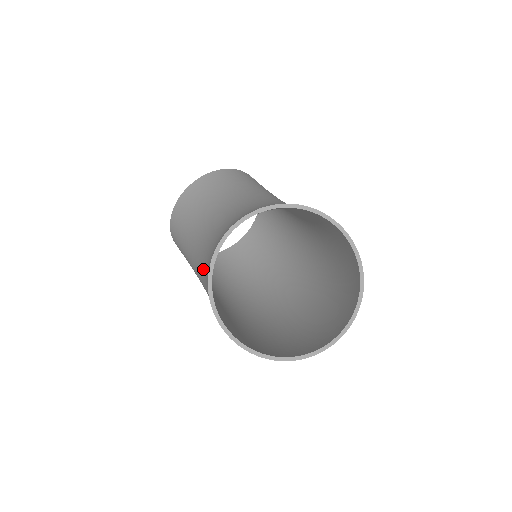
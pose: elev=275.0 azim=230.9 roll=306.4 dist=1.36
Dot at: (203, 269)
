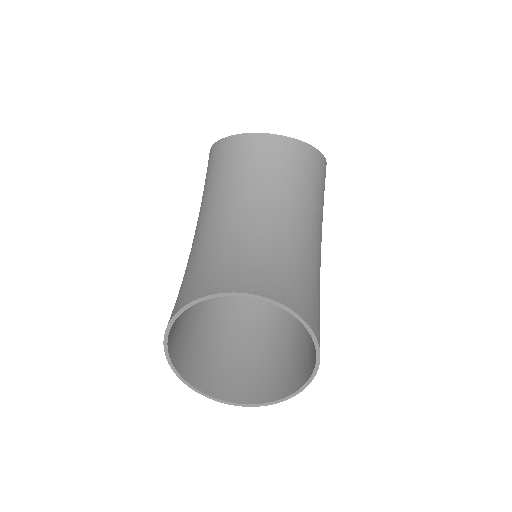
Dot at: (196, 257)
